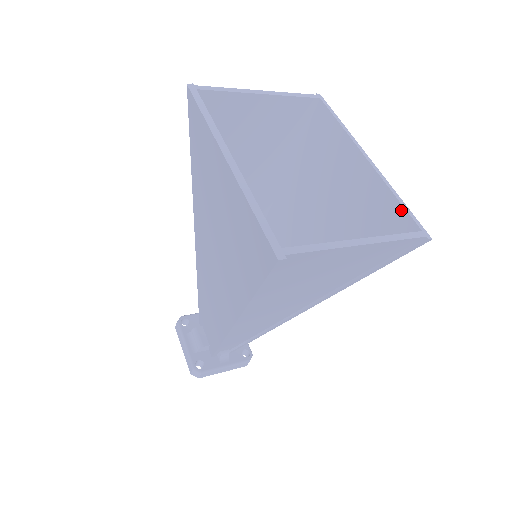
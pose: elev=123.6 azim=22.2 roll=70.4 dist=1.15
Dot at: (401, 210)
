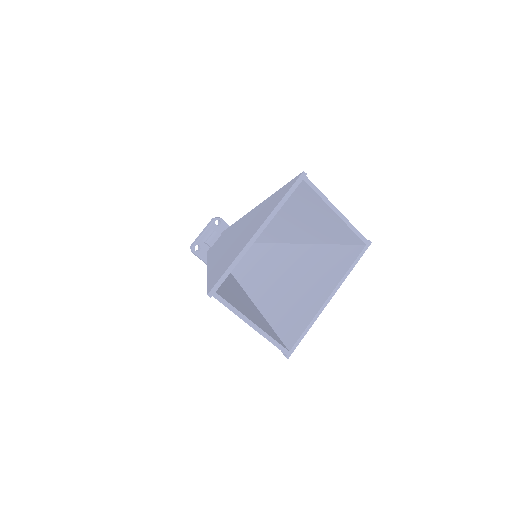
Dot at: (300, 334)
